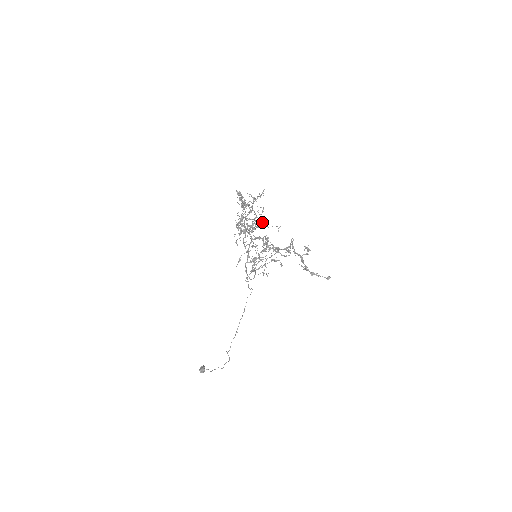
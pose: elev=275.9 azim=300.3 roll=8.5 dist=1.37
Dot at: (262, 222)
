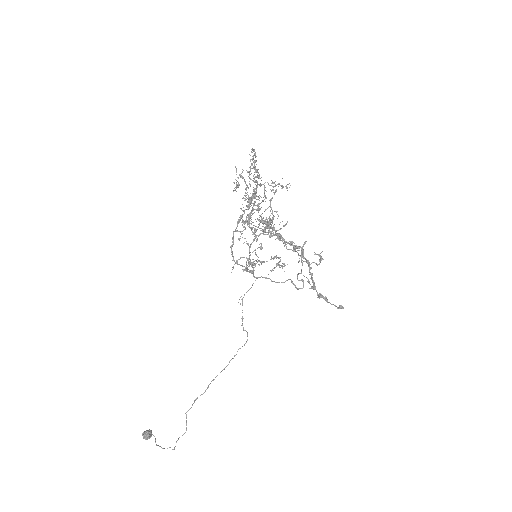
Dot at: (281, 240)
